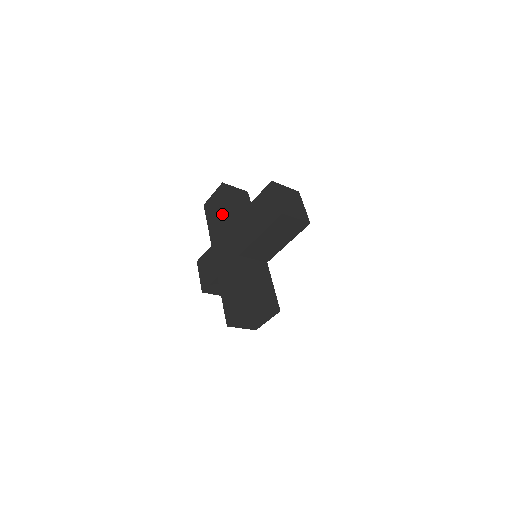
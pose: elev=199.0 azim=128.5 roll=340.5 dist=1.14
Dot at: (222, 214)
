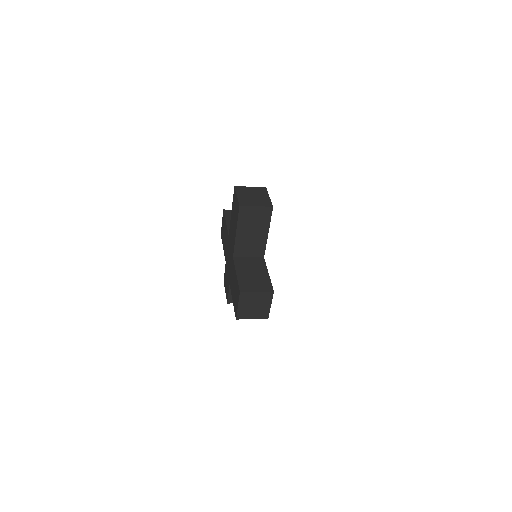
Dot at: (225, 233)
